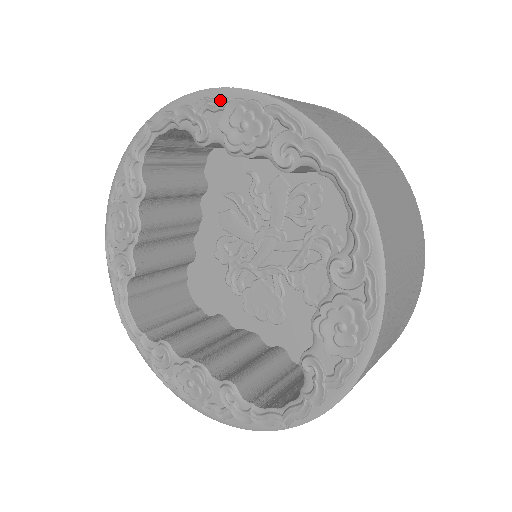
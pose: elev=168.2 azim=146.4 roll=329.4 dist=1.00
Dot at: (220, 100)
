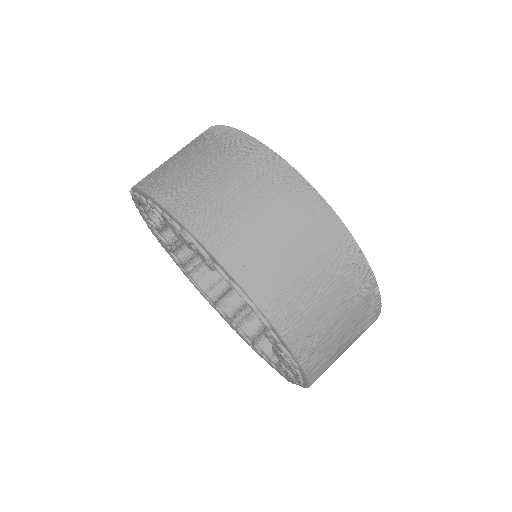
Dot at: (156, 209)
